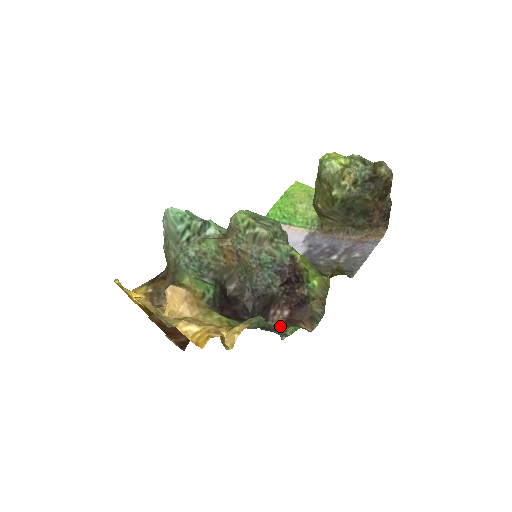
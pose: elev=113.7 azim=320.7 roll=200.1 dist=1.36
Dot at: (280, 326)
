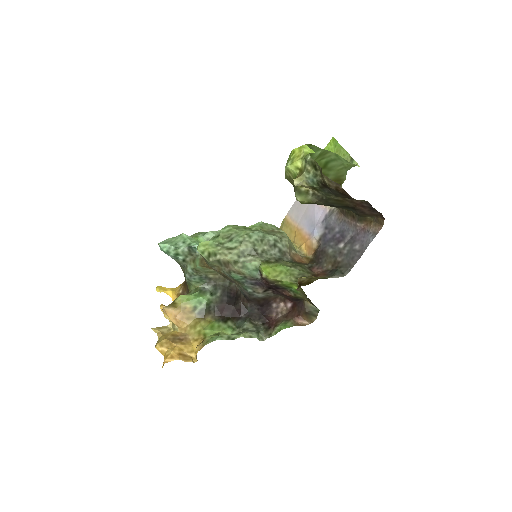
Dot at: (279, 319)
